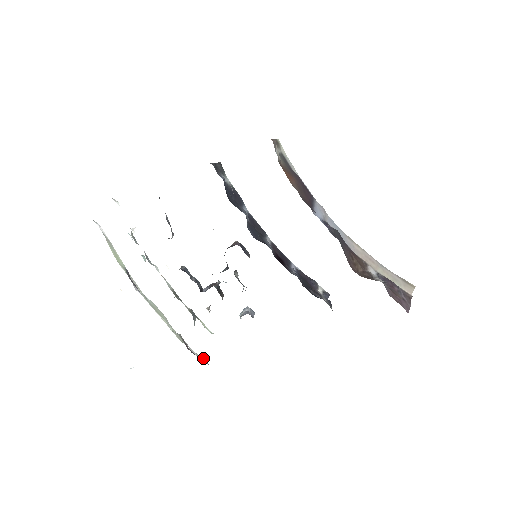
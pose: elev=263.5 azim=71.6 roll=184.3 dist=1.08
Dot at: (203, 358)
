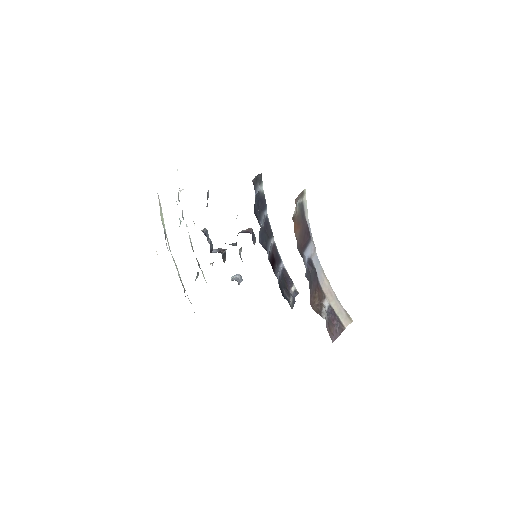
Dot at: occluded
